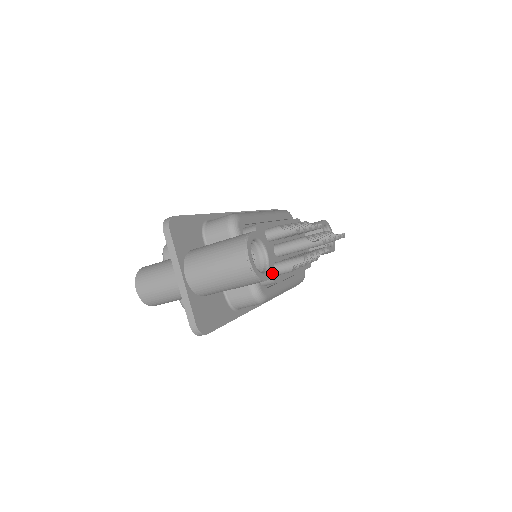
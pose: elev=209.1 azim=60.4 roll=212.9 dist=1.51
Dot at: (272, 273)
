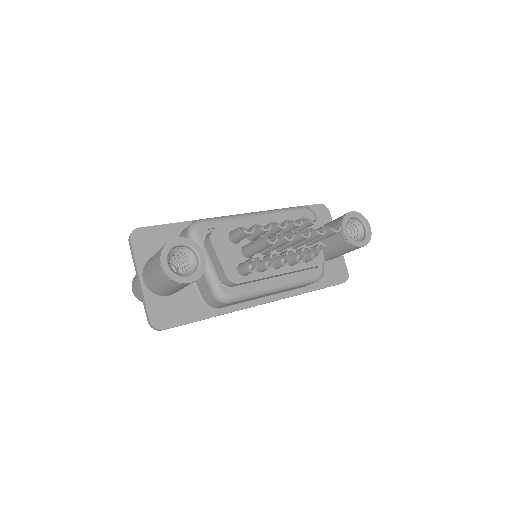
Dot at: (231, 274)
